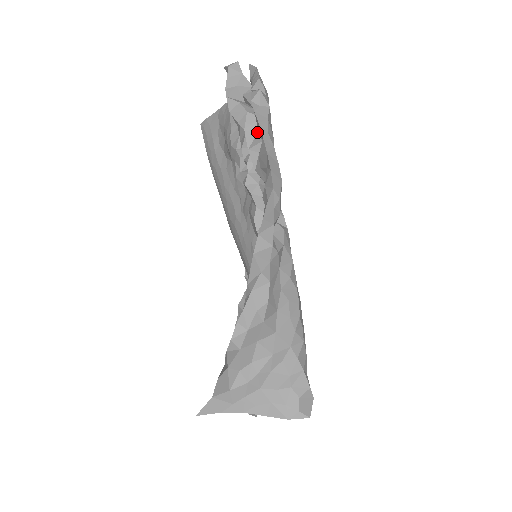
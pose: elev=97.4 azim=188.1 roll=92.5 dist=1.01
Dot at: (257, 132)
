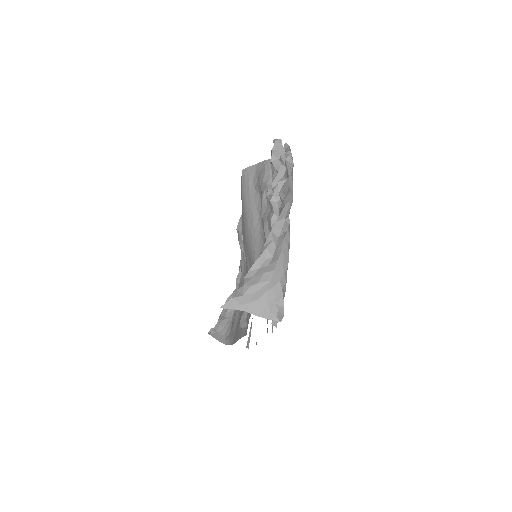
Dot at: (284, 175)
